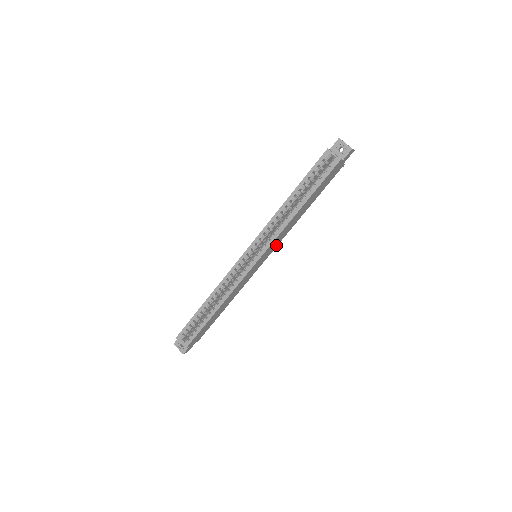
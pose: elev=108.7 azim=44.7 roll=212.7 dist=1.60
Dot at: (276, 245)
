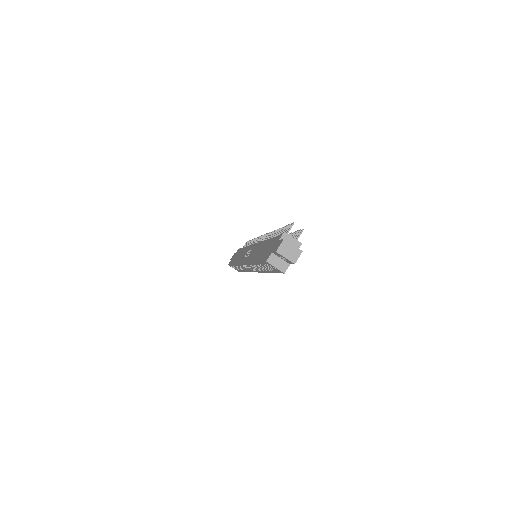
Dot at: occluded
